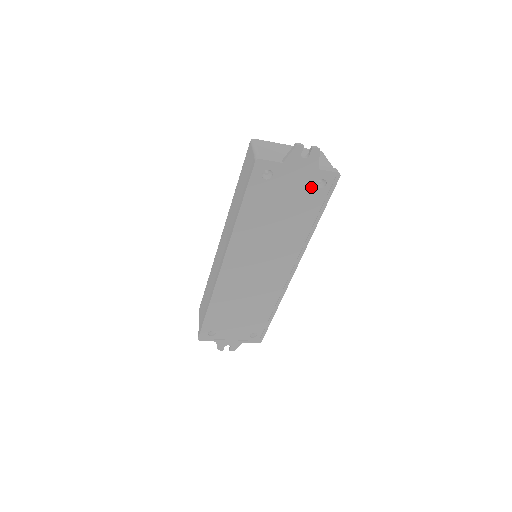
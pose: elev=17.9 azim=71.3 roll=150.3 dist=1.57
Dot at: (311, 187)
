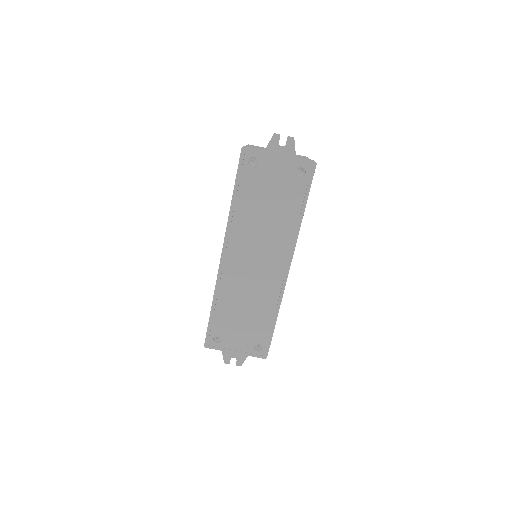
Dot at: (292, 175)
